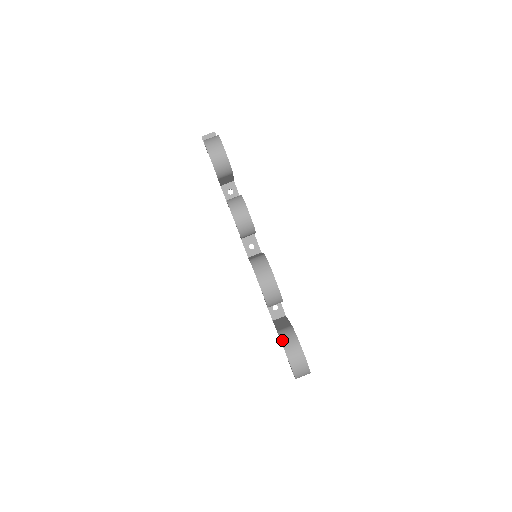
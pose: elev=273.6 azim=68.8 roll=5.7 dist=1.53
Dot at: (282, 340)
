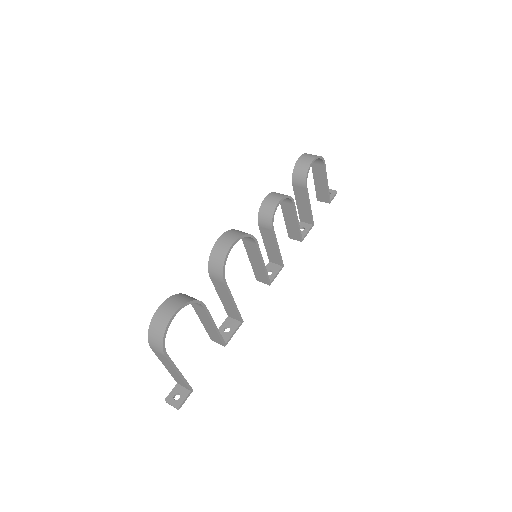
Dot at: (181, 294)
